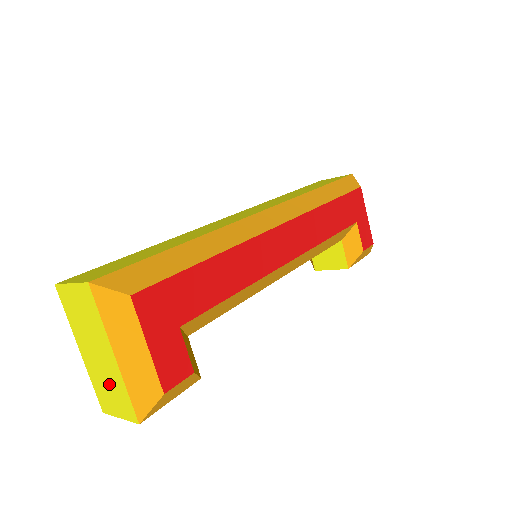
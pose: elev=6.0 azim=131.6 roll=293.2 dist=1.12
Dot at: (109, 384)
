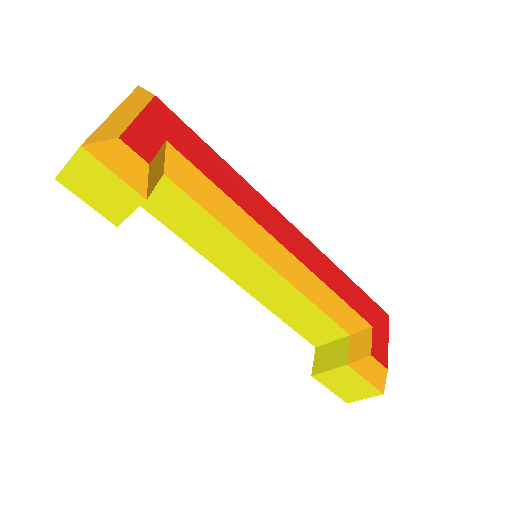
Dot at: occluded
